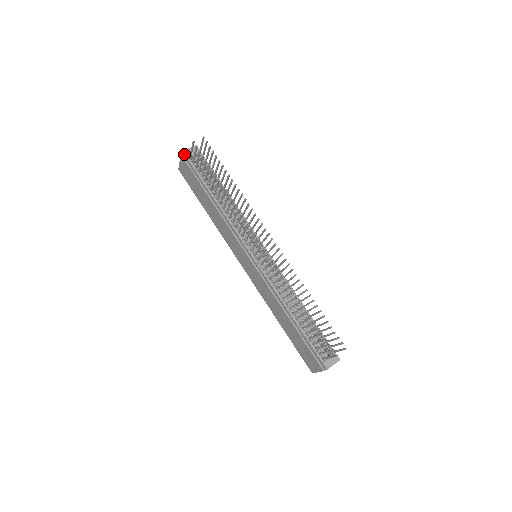
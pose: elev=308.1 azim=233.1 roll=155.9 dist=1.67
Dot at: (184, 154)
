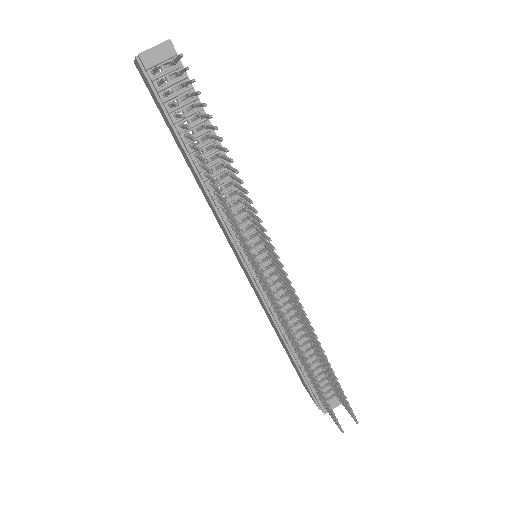
Dot at: (141, 61)
